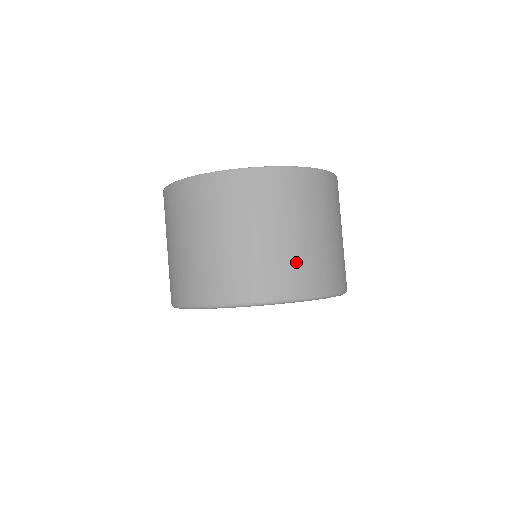
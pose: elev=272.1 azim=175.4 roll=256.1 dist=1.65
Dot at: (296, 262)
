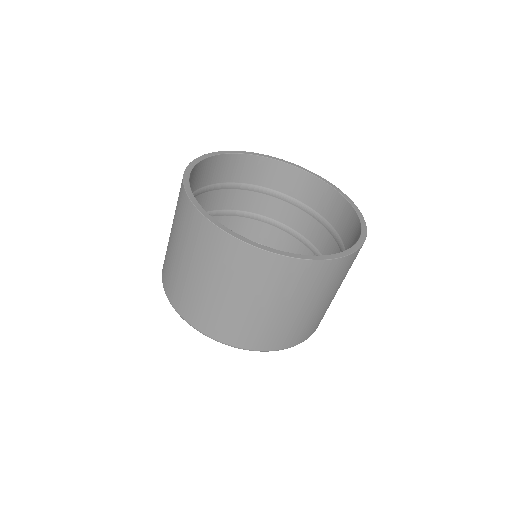
Dot at: (306, 324)
